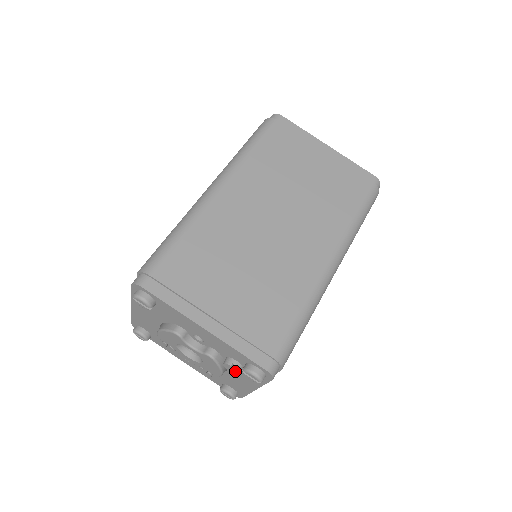
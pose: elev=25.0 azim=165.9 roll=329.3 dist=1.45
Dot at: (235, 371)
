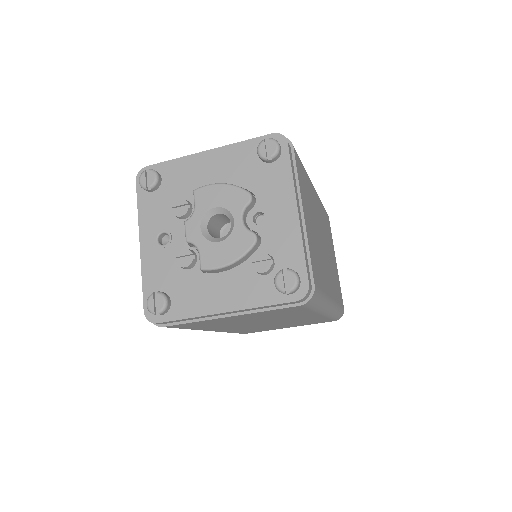
Dot at: (265, 267)
